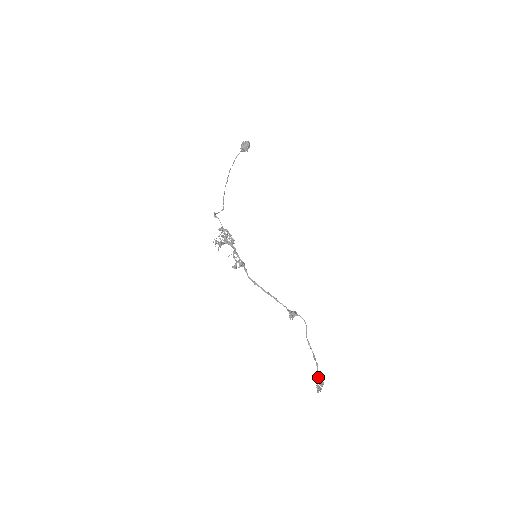
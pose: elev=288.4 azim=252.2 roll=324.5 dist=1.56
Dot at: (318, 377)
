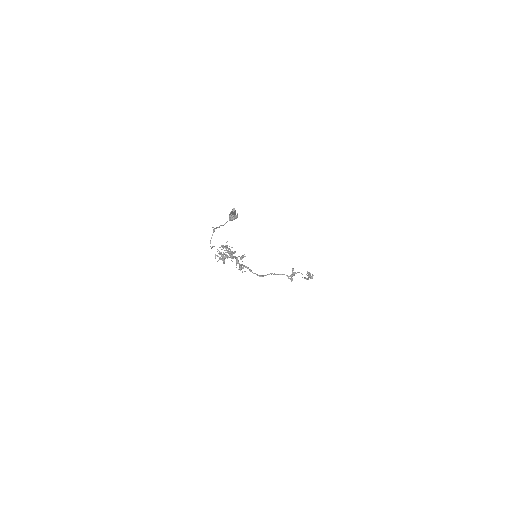
Dot at: occluded
